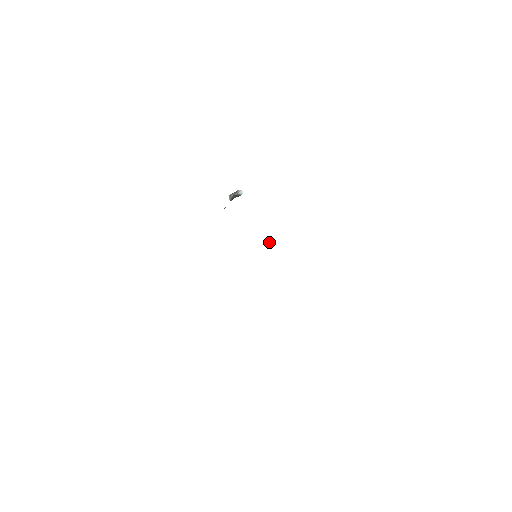
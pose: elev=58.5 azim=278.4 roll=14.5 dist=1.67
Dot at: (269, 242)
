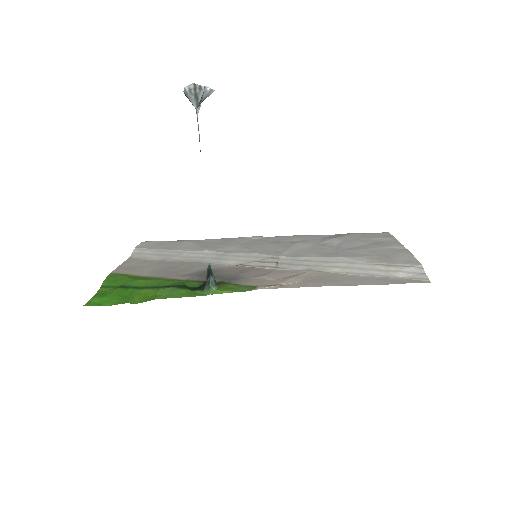
Dot at: (277, 264)
